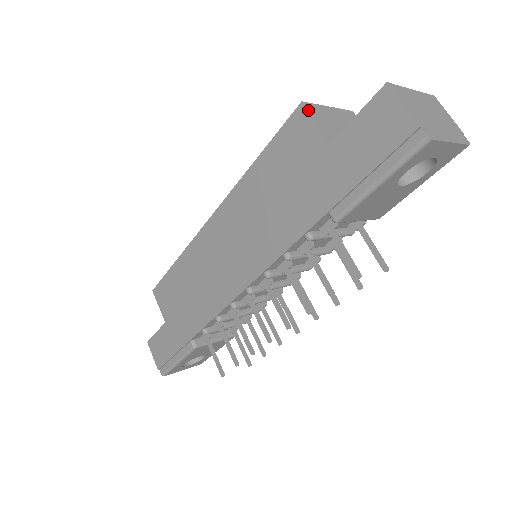
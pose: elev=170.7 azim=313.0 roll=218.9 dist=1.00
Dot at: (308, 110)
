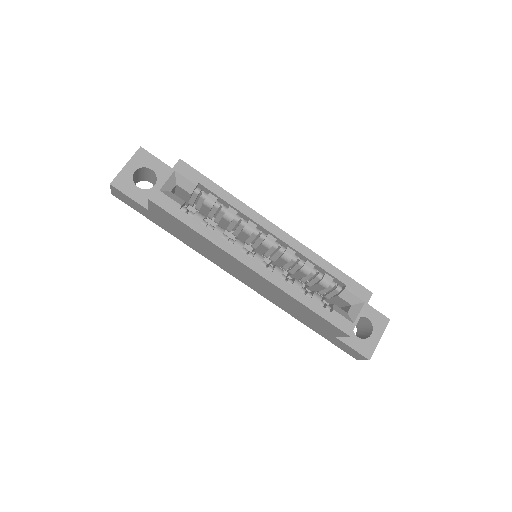
Dot at: (347, 336)
